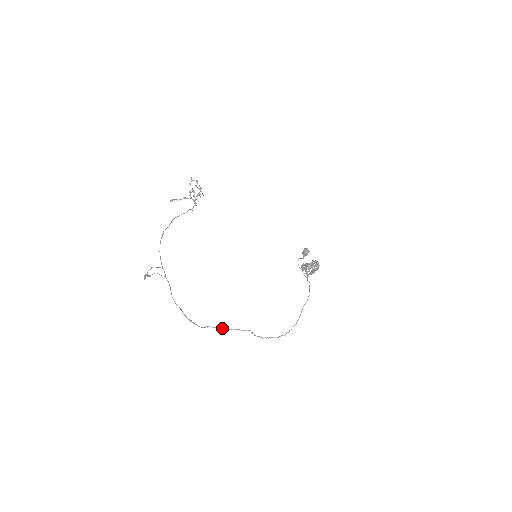
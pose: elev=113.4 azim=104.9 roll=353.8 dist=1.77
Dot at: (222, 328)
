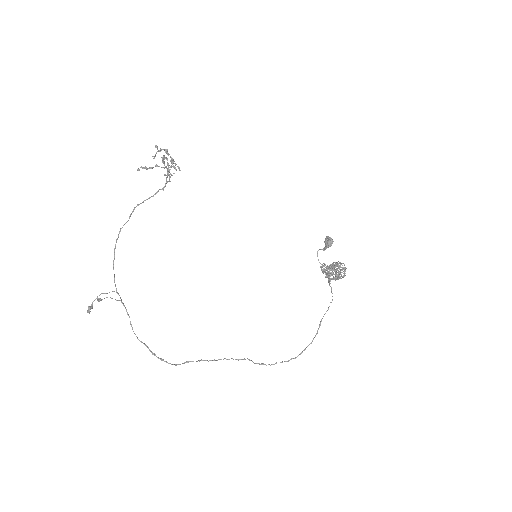
Dot at: occluded
